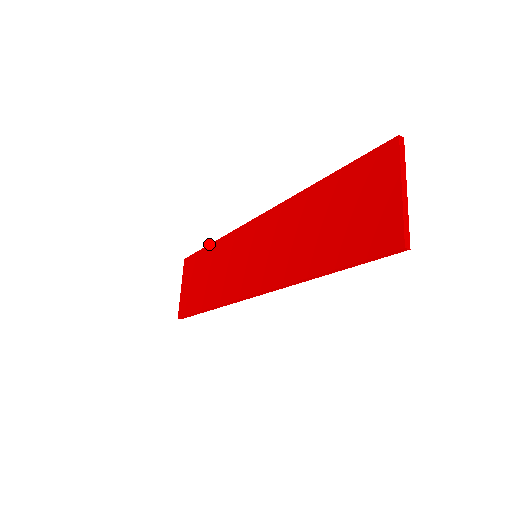
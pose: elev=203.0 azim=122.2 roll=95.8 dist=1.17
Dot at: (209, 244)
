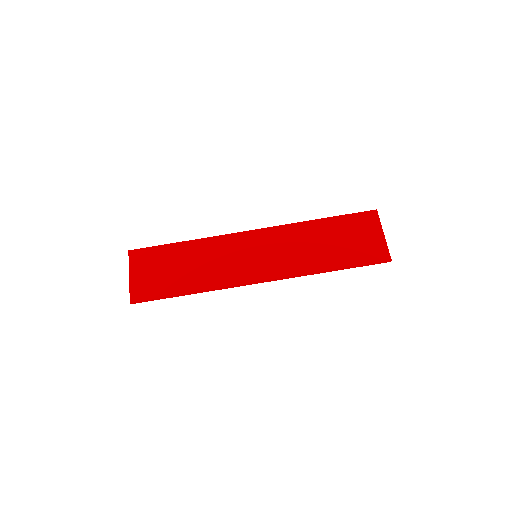
Dot at: (180, 242)
